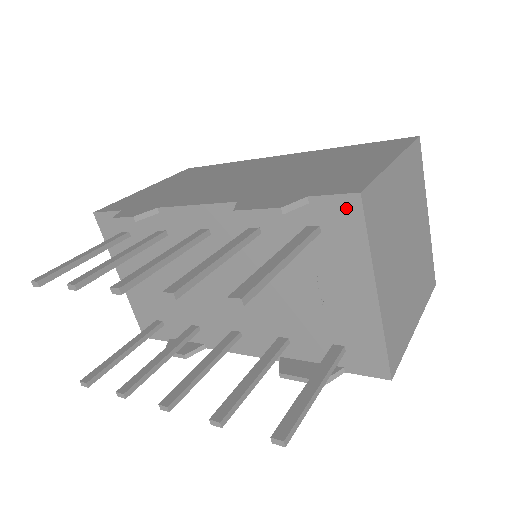
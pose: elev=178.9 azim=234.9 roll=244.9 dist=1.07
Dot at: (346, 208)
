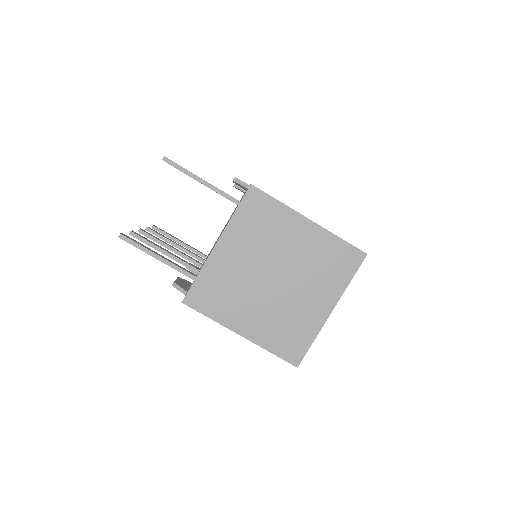
Dot at: occluded
